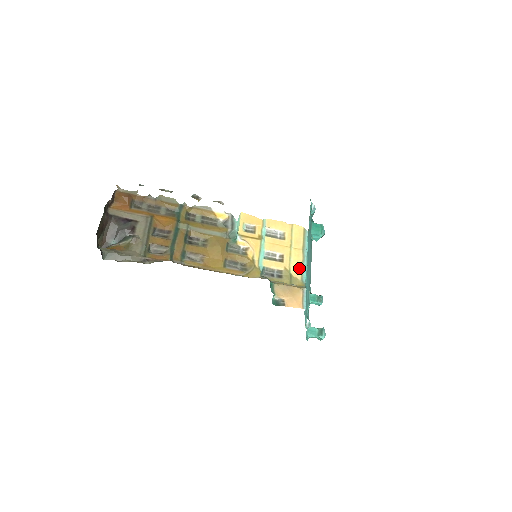
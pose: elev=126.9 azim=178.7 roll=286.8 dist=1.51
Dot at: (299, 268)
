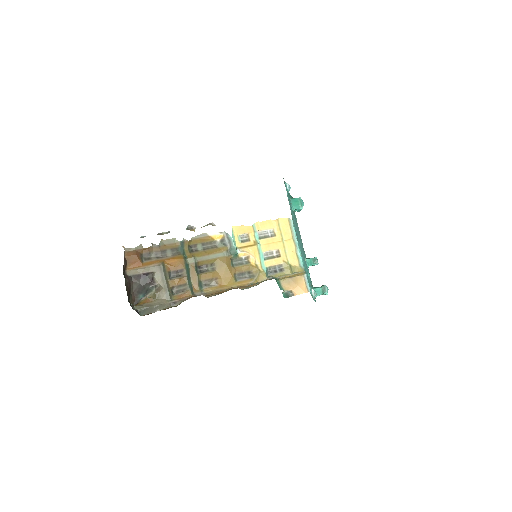
Dot at: (295, 256)
